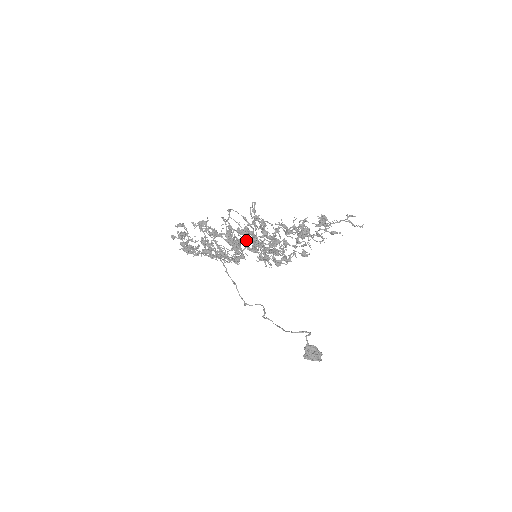
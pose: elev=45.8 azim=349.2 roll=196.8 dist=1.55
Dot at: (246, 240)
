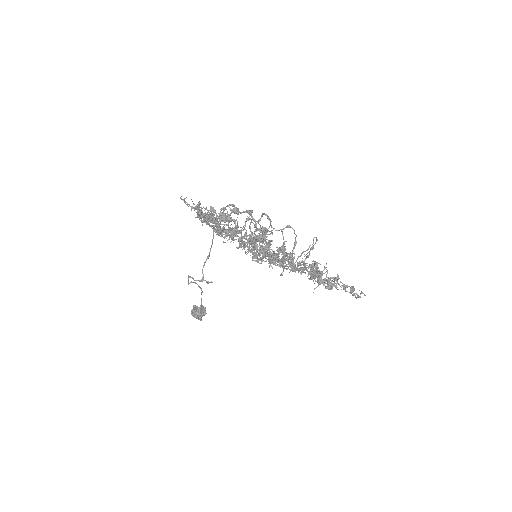
Dot at: (282, 263)
